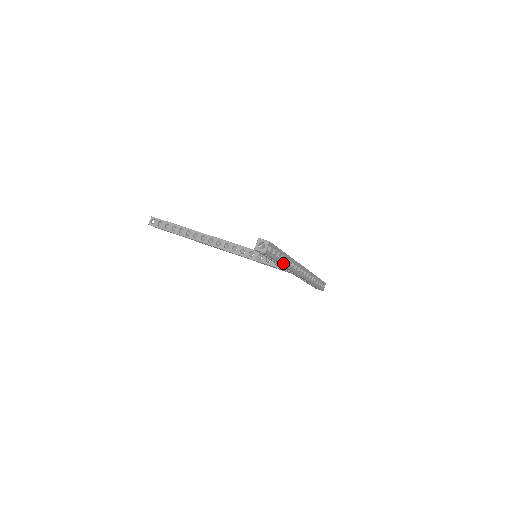
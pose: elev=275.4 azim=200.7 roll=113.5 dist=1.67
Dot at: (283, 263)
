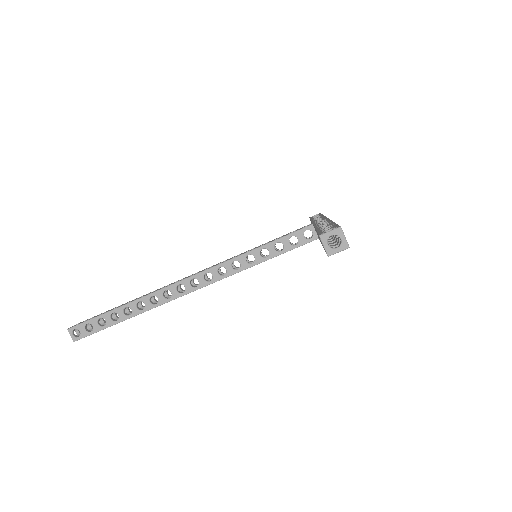
Dot at: occluded
